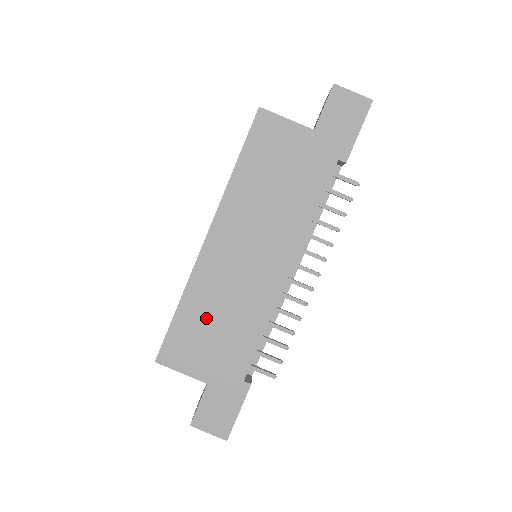
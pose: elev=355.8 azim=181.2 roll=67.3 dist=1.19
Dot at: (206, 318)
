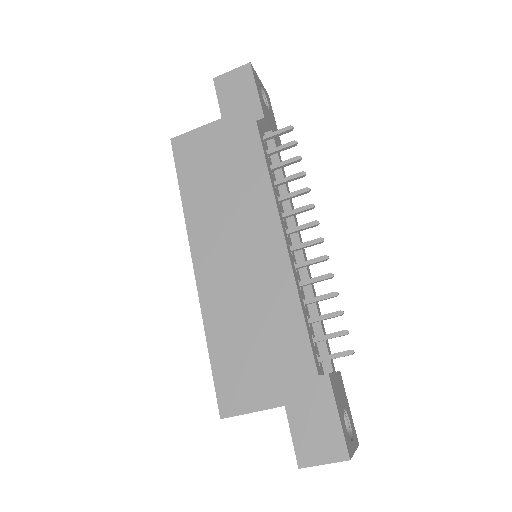
Dot at: (239, 338)
